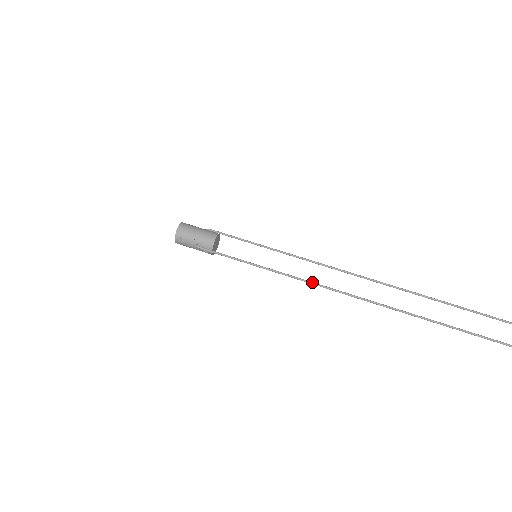
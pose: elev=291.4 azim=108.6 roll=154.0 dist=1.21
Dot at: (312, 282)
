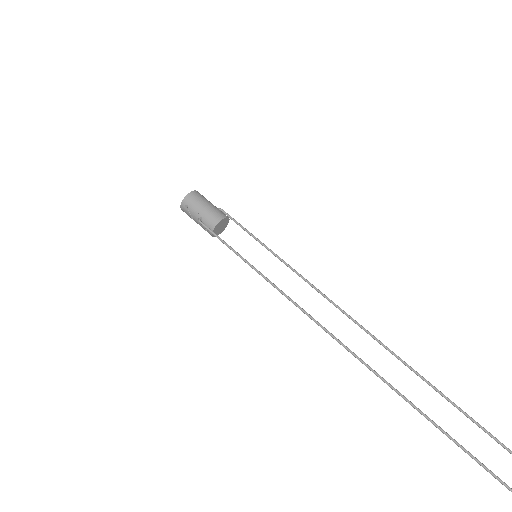
Dot at: (302, 308)
